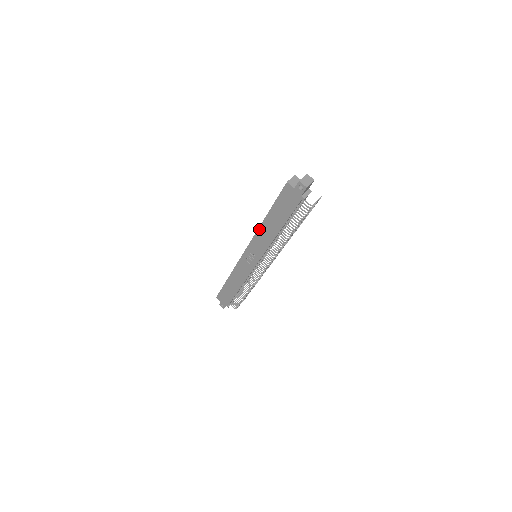
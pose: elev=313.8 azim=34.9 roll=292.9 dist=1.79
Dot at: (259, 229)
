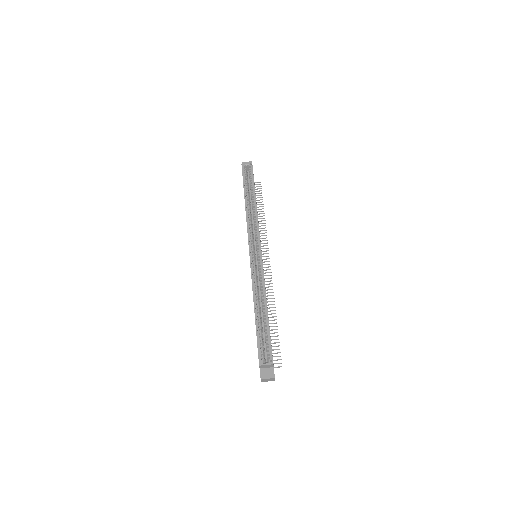
Dot at: (253, 292)
